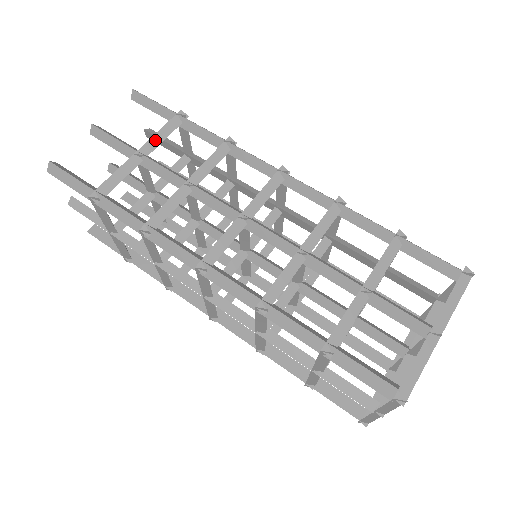
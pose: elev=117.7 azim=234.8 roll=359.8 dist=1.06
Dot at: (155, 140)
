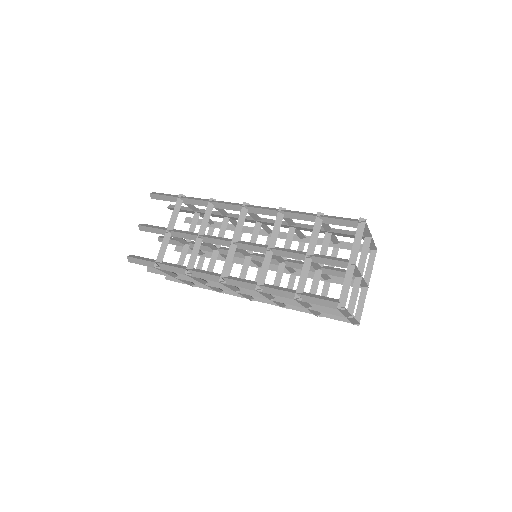
Dot at: (173, 219)
